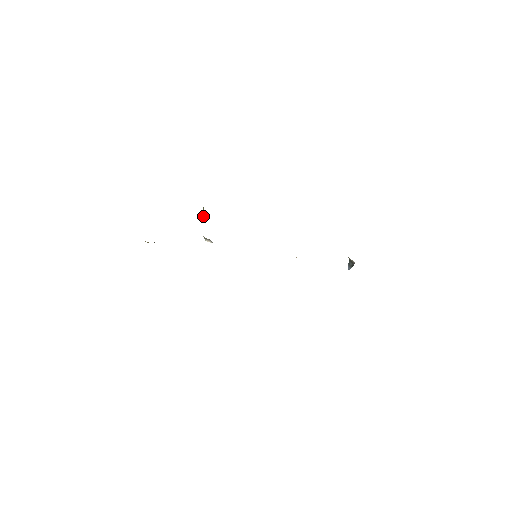
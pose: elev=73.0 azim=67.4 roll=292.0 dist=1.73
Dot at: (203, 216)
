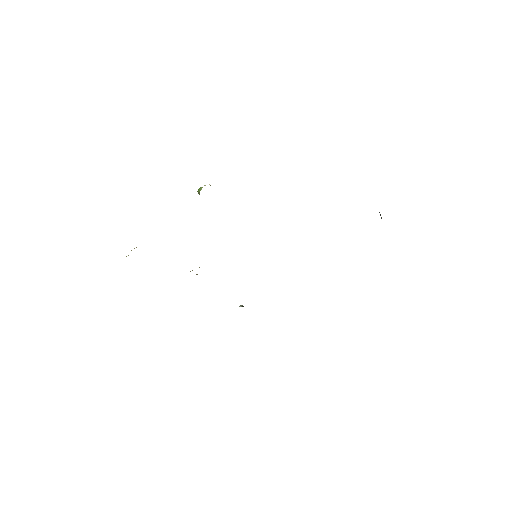
Dot at: occluded
